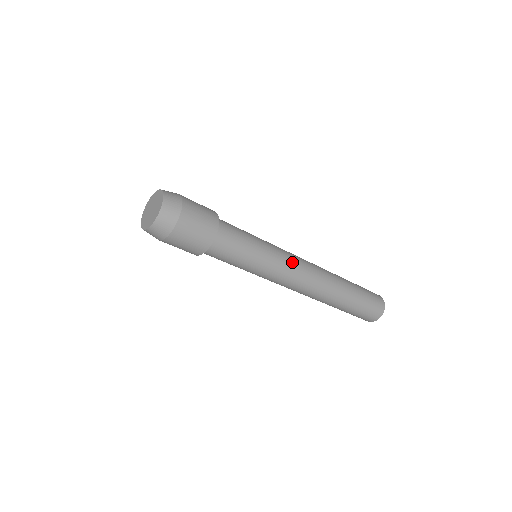
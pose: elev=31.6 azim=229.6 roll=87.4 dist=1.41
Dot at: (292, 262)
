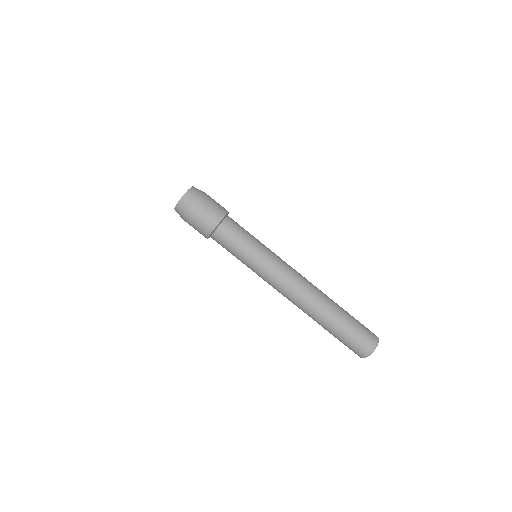
Dot at: (285, 262)
